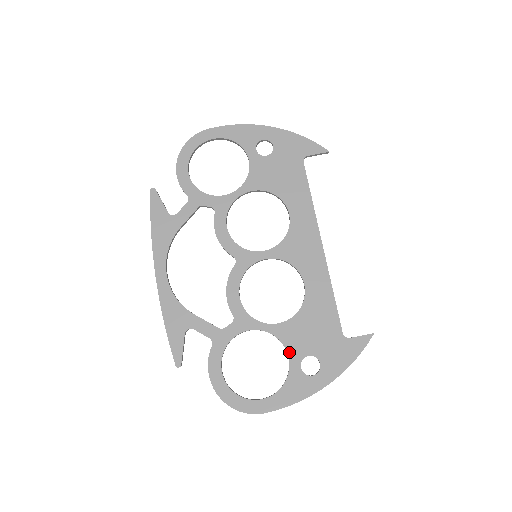
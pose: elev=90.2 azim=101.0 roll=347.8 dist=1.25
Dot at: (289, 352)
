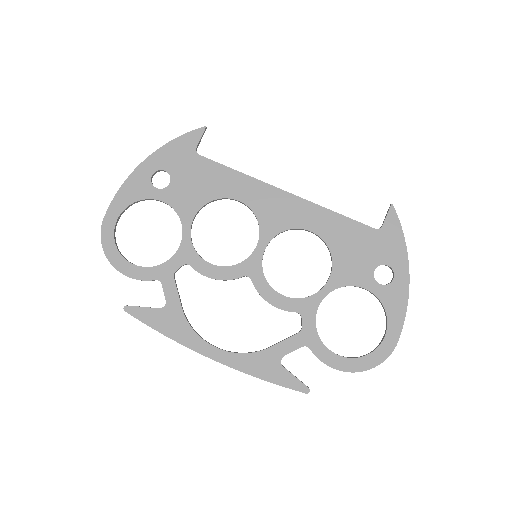
Dot at: (360, 285)
